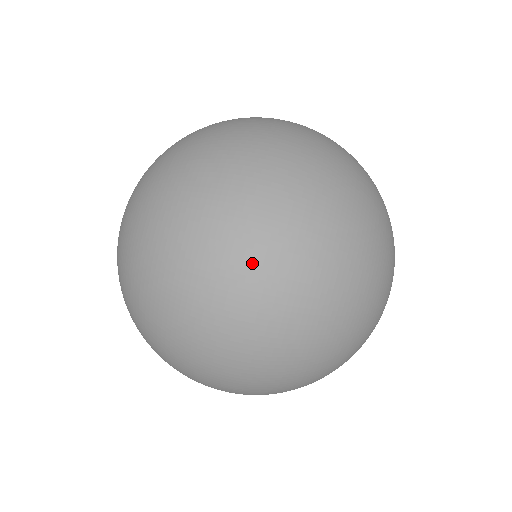
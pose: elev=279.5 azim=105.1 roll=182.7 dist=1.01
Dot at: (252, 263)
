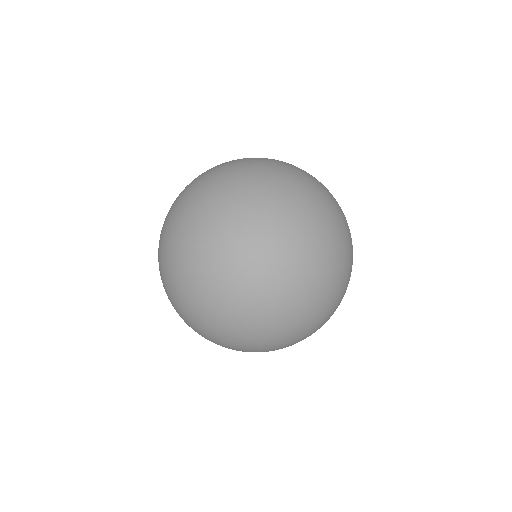
Dot at: (291, 339)
